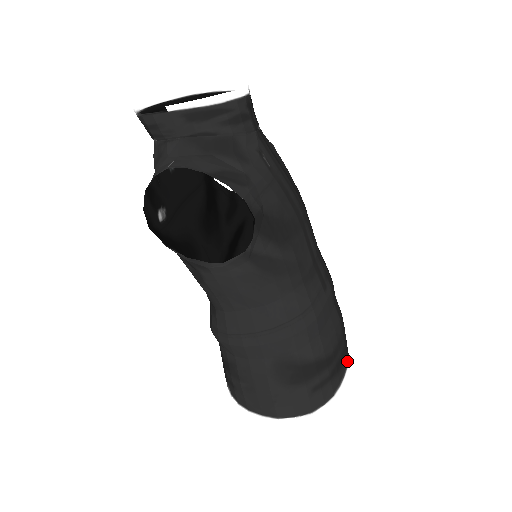
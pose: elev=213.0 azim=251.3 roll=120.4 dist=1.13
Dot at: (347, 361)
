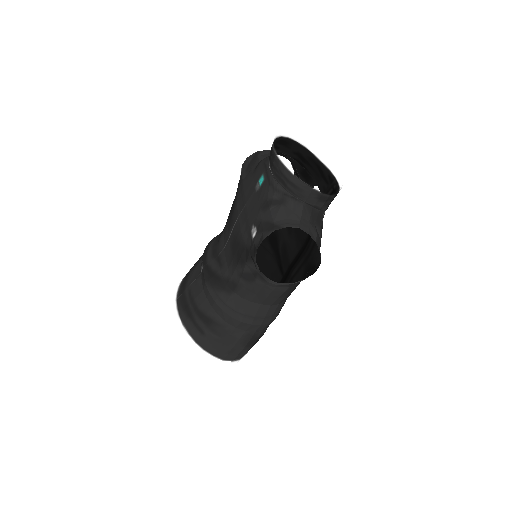
Dot at: occluded
